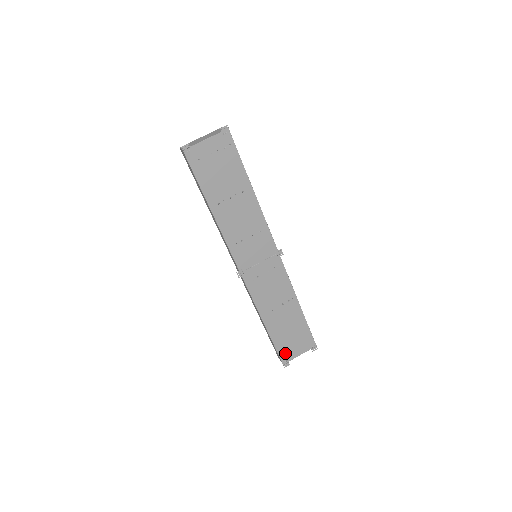
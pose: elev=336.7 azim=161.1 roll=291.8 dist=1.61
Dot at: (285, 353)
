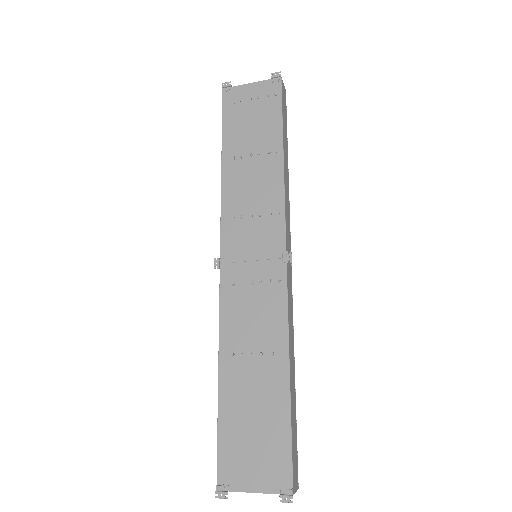
Dot at: (230, 465)
